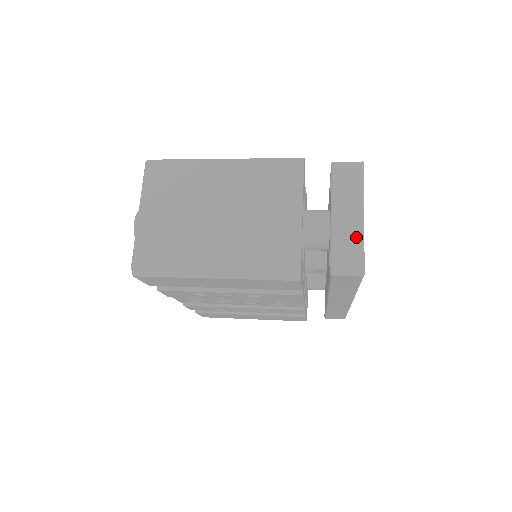
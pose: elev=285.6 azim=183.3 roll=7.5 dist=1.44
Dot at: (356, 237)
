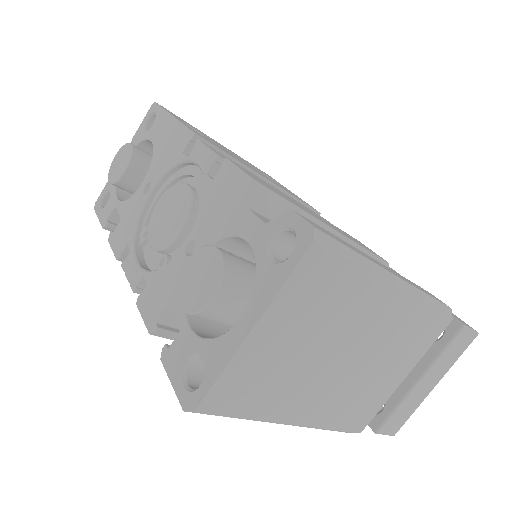
Dot at: (417, 405)
